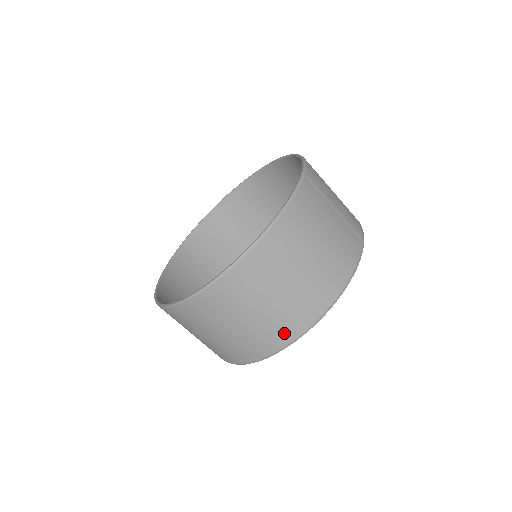
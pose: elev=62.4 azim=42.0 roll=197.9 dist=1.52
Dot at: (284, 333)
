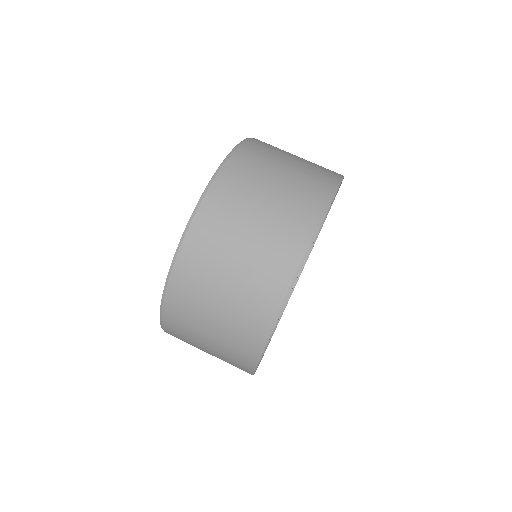
Dot at: (297, 233)
